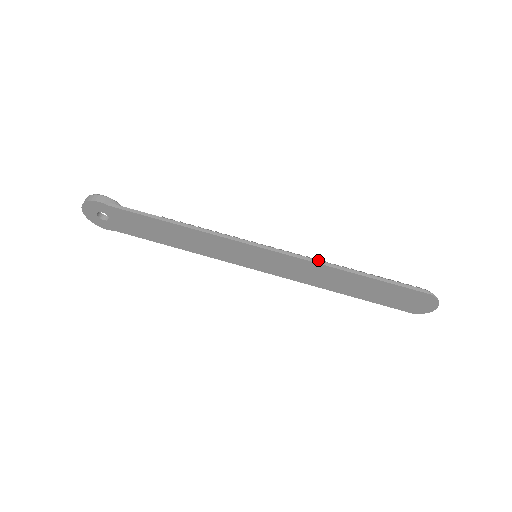
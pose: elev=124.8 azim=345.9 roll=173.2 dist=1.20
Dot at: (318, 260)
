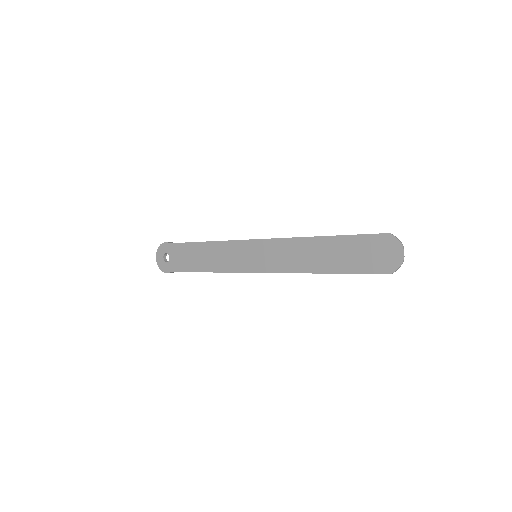
Dot at: (296, 237)
